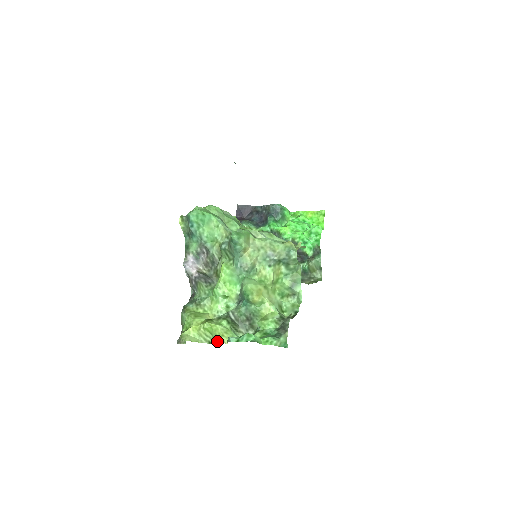
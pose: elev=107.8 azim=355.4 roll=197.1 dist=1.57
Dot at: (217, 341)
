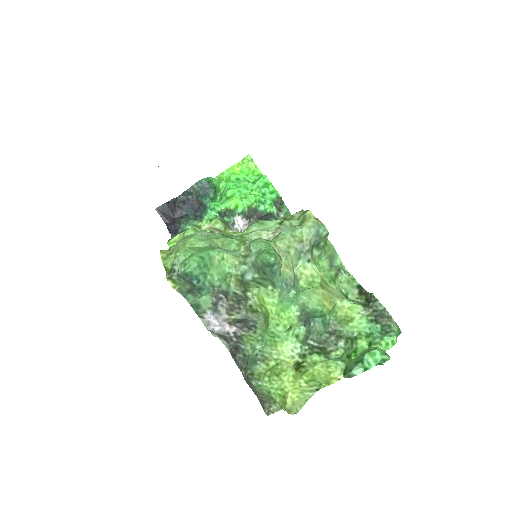
Dot at: (328, 383)
